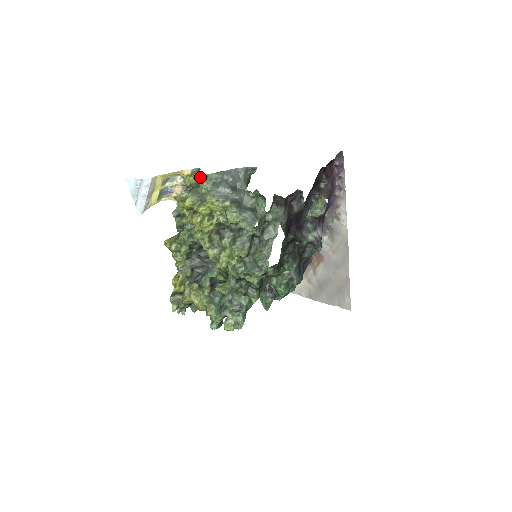
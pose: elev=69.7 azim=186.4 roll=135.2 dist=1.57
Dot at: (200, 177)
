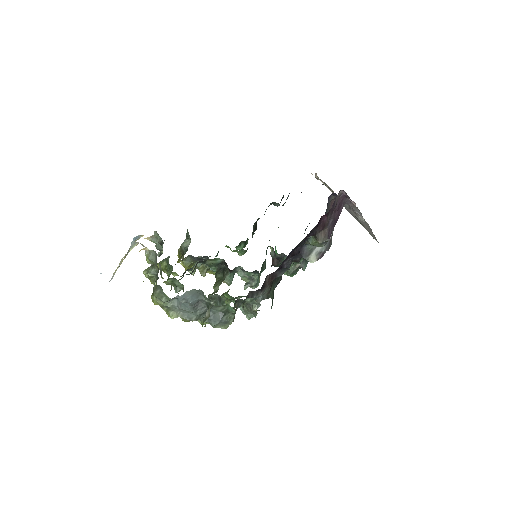
Dot at: (156, 298)
